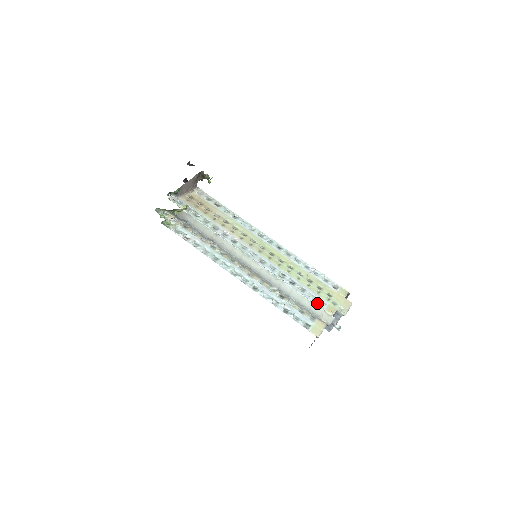
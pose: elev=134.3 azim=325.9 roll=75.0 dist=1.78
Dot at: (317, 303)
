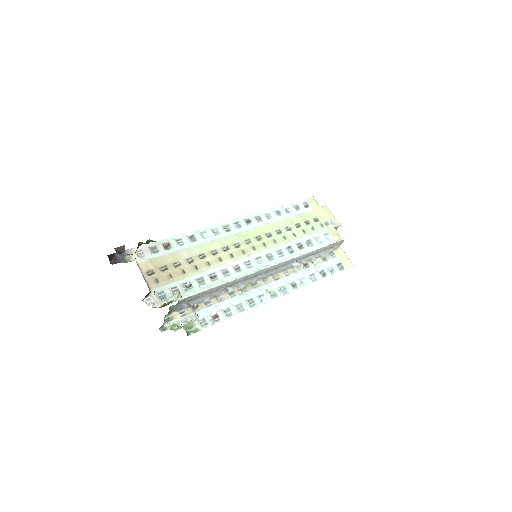
Dot at: (327, 241)
